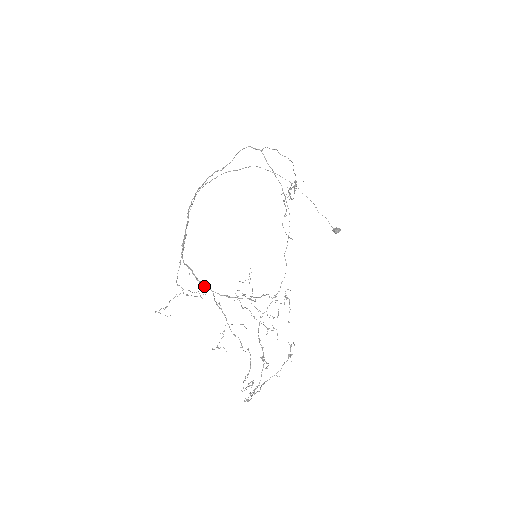
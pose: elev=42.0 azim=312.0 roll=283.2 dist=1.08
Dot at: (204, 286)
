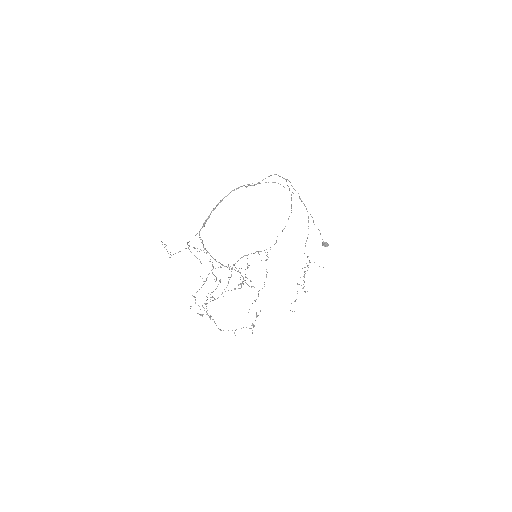
Dot at: (206, 252)
